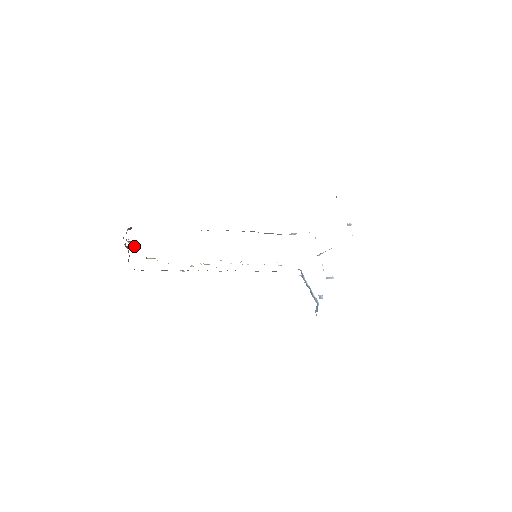
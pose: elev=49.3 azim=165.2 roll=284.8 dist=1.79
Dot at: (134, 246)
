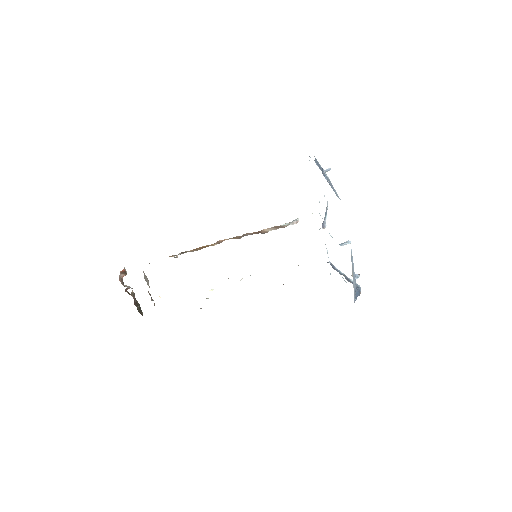
Dot at: occluded
